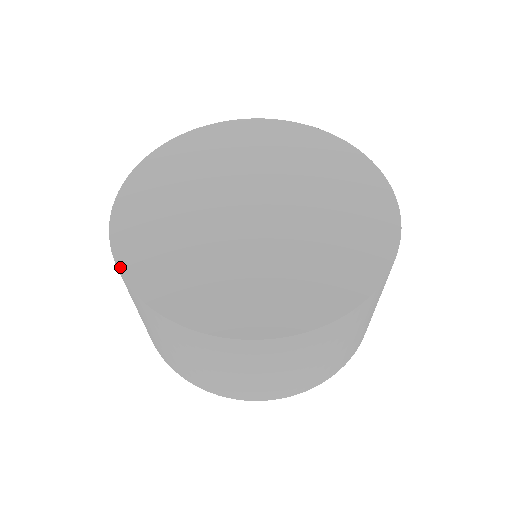
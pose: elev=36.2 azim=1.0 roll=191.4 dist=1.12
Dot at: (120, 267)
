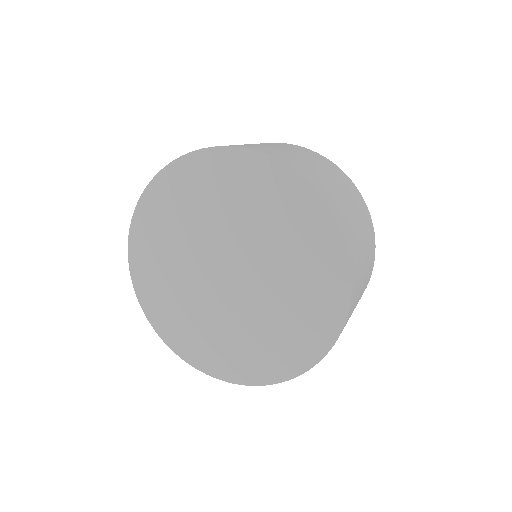
Dot at: (143, 308)
